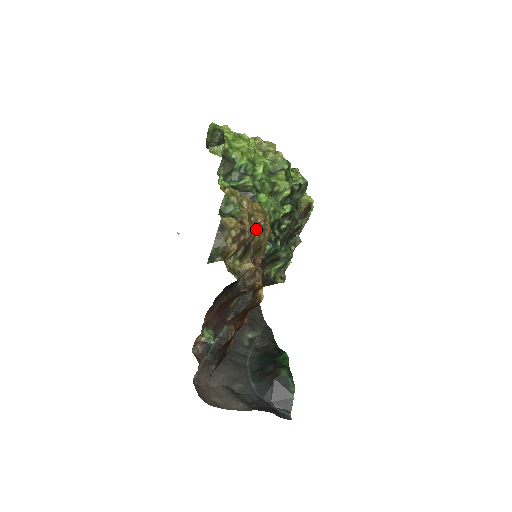
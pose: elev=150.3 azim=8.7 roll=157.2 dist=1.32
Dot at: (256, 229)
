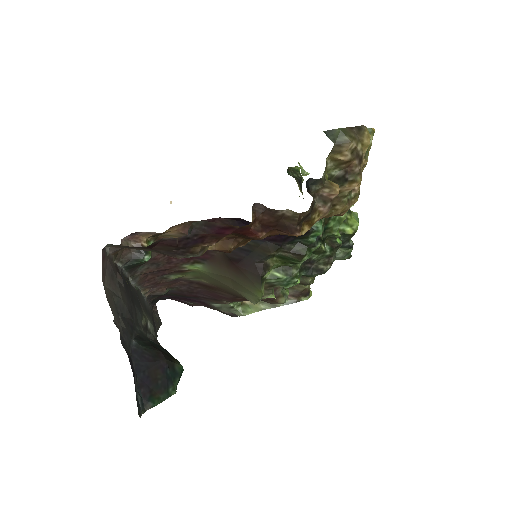
Dot at: (360, 180)
